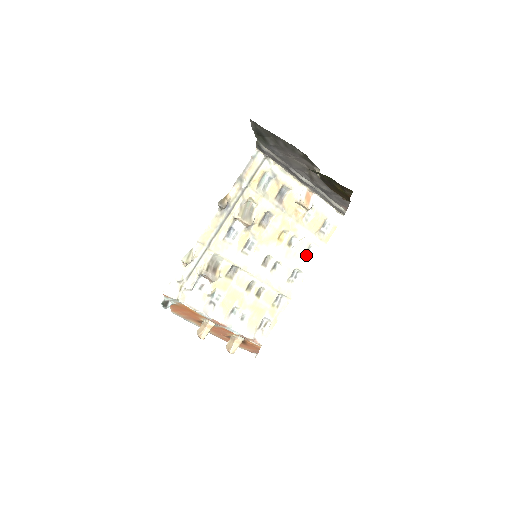
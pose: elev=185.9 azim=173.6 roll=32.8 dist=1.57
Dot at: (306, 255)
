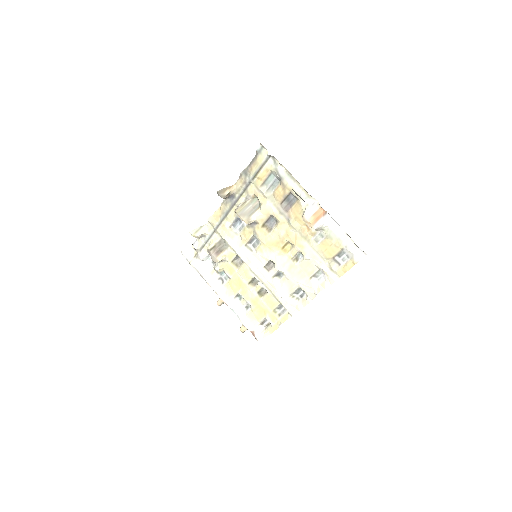
Dot at: (314, 279)
